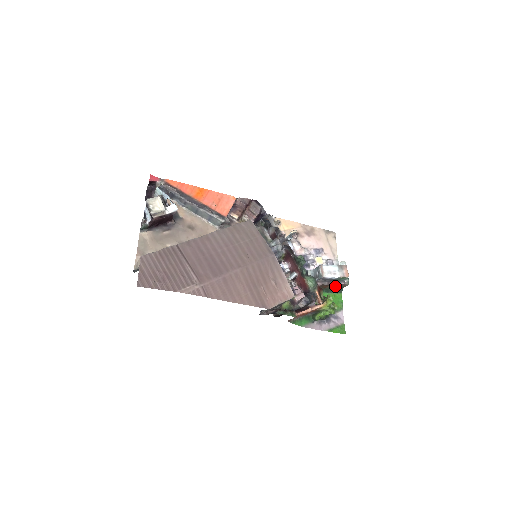
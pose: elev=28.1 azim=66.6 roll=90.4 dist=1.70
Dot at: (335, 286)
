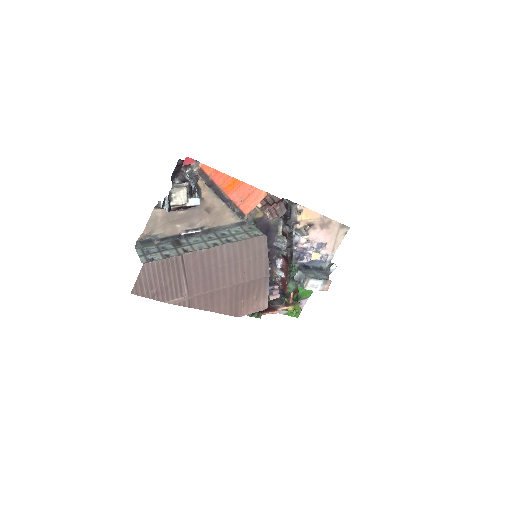
Dot at: occluded
